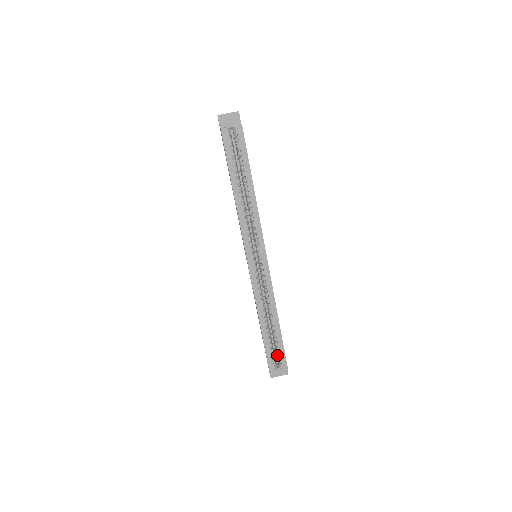
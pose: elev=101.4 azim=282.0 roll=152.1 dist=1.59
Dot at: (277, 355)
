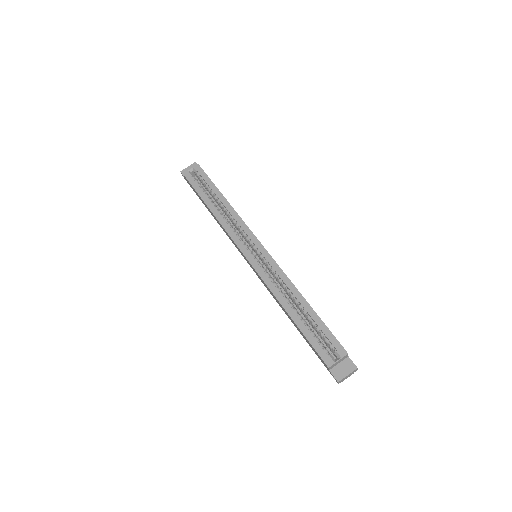
Dot at: (326, 343)
